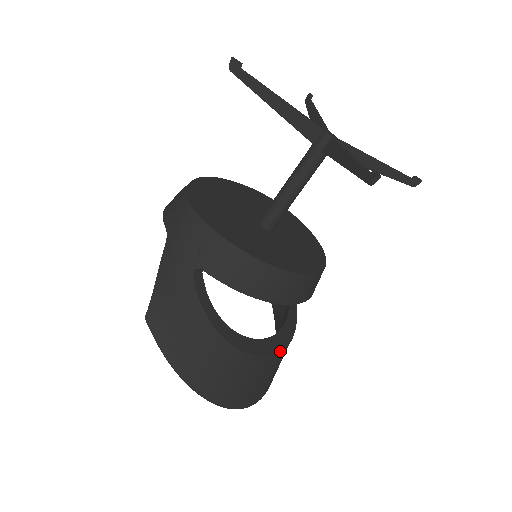
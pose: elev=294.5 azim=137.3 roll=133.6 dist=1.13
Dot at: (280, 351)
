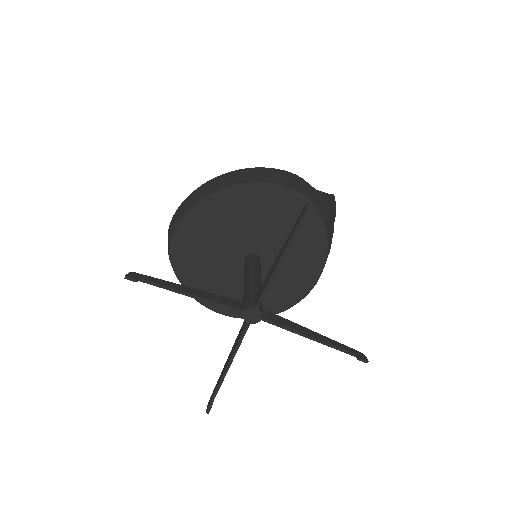
Dot at: occluded
